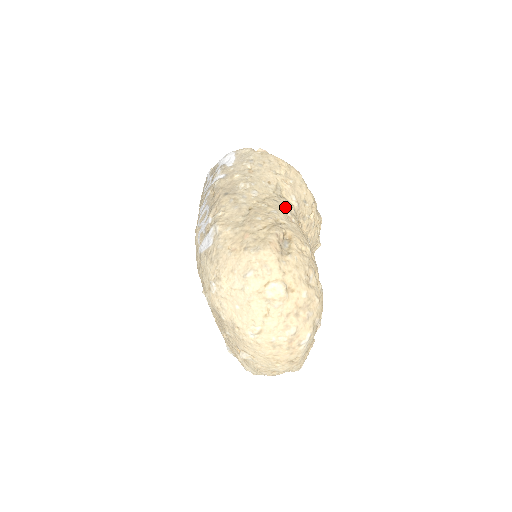
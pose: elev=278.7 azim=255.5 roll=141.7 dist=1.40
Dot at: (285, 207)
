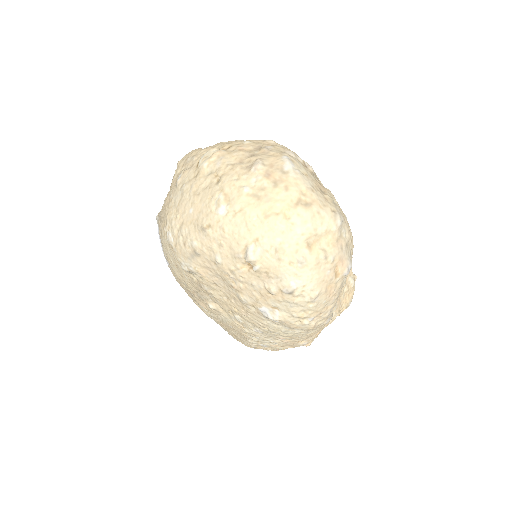
Dot at: occluded
